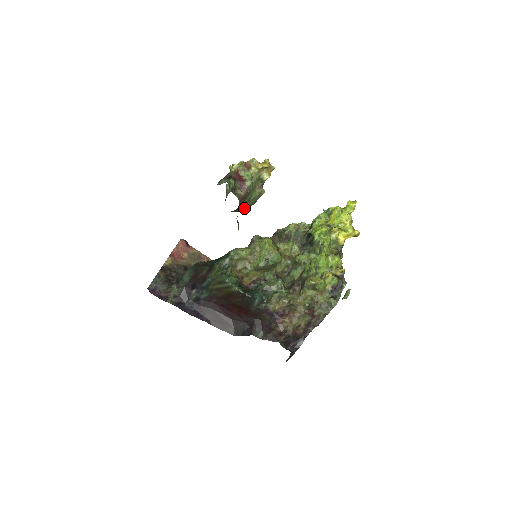
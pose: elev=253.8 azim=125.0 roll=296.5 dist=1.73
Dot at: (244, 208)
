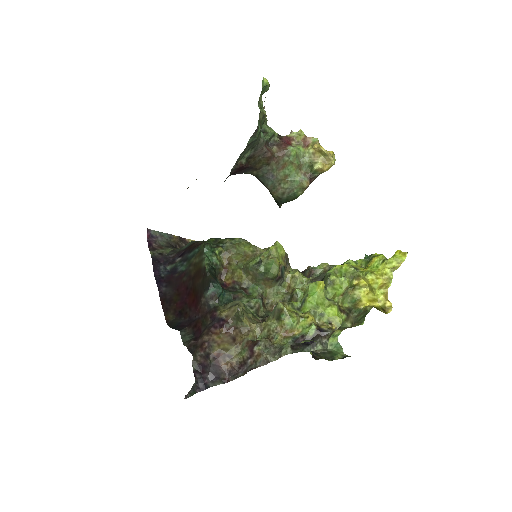
Dot at: (277, 189)
